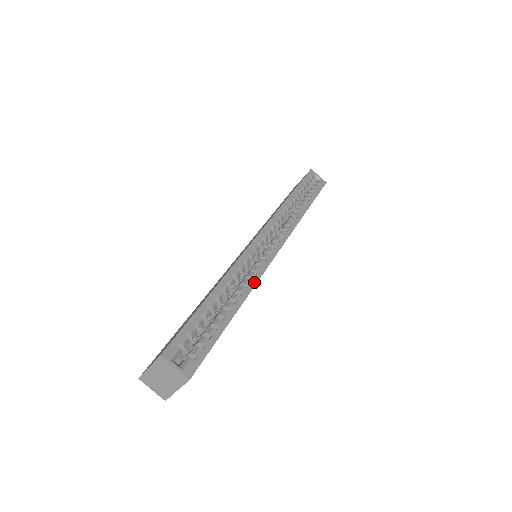
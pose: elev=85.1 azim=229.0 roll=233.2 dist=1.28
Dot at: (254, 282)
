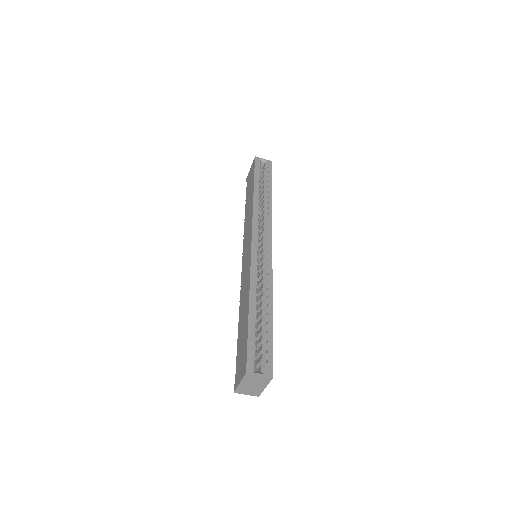
Dot at: (270, 282)
